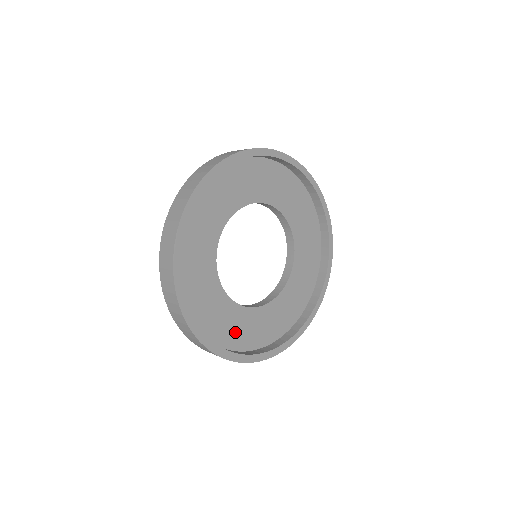
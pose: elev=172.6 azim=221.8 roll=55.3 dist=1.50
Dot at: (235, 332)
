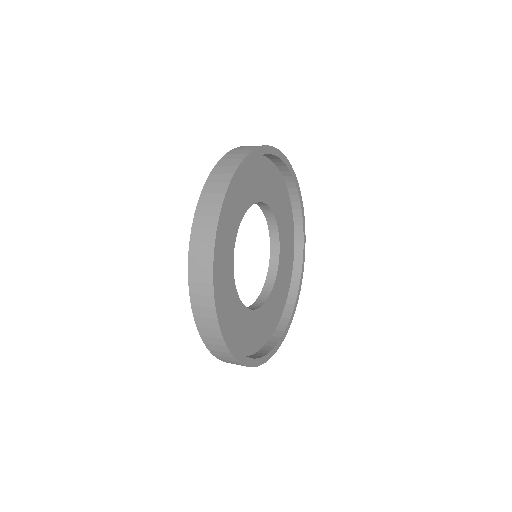
Dot at: (224, 312)
